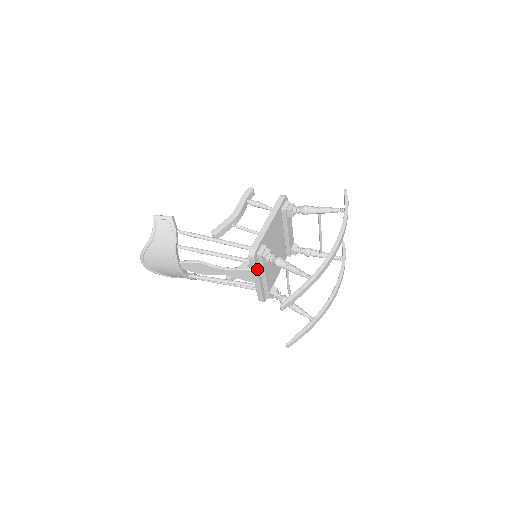
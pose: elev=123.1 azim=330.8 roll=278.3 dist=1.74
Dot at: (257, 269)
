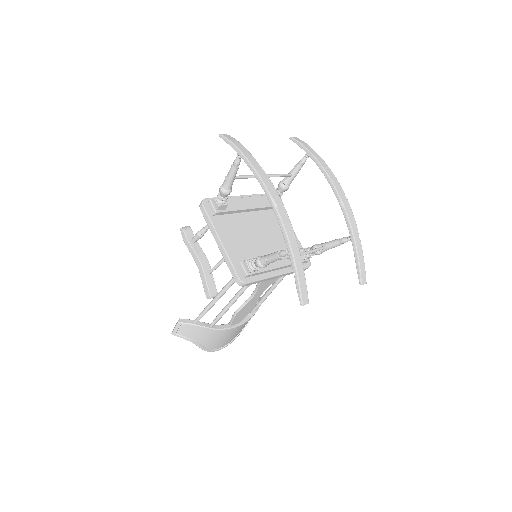
Dot at: (263, 277)
